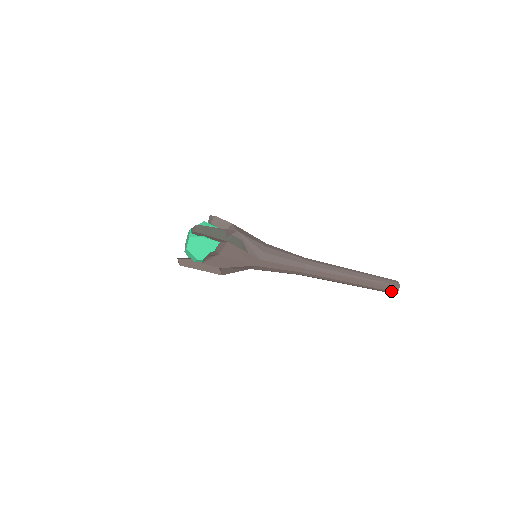
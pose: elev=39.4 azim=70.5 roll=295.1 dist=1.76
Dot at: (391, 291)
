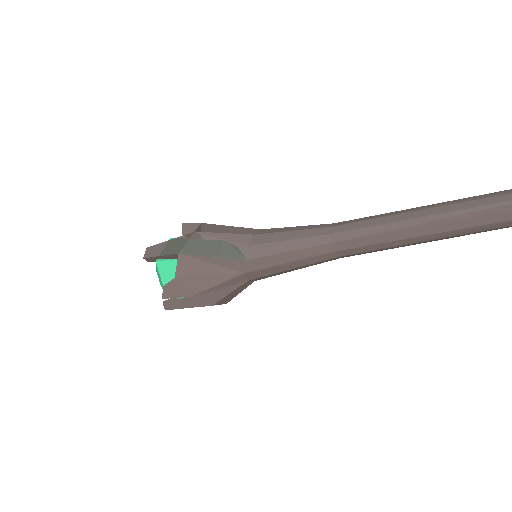
Dot at: out of frame
